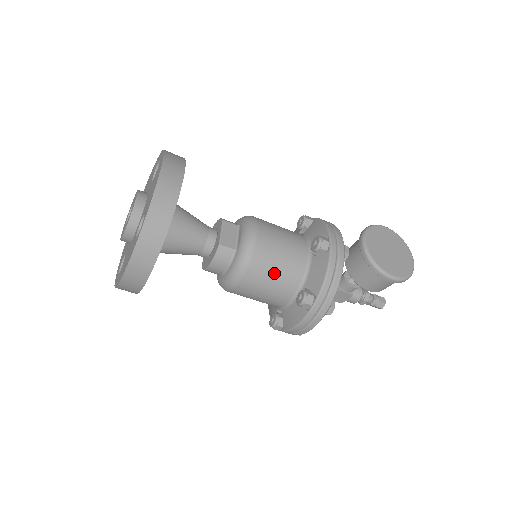
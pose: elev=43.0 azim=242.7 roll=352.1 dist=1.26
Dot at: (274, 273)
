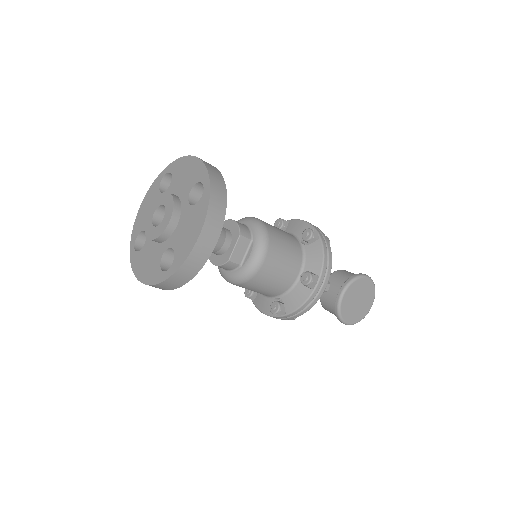
Dot at: (263, 288)
